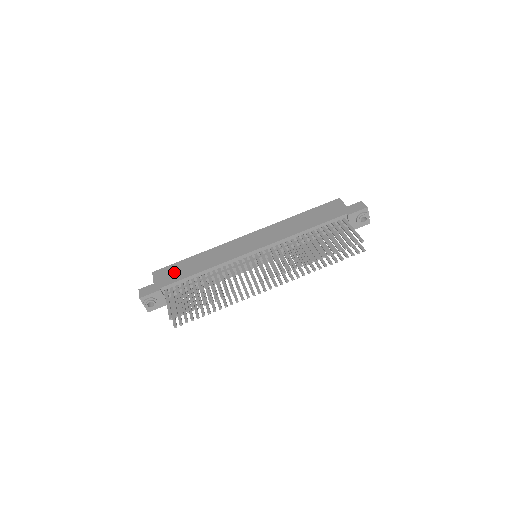
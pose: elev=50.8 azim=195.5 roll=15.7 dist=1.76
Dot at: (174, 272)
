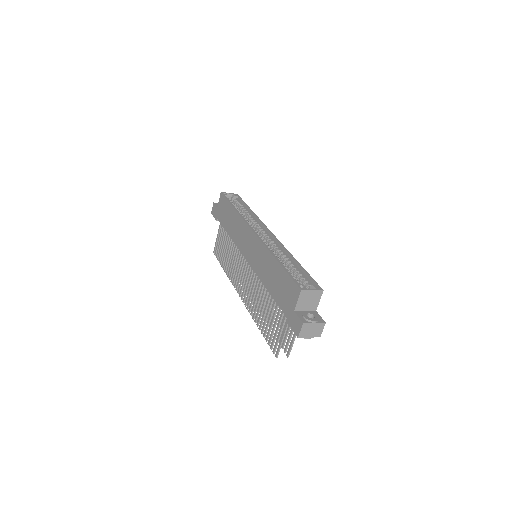
Dot at: (223, 212)
